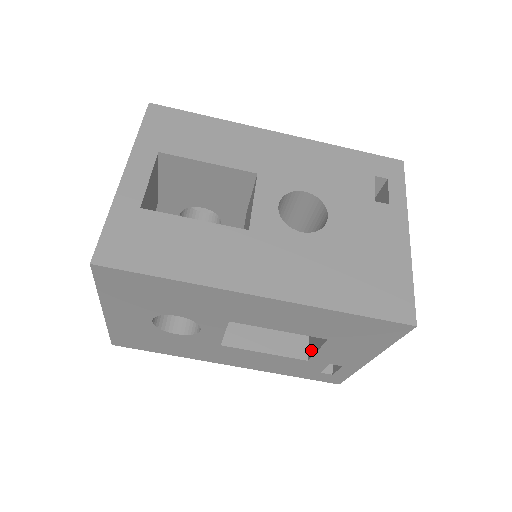
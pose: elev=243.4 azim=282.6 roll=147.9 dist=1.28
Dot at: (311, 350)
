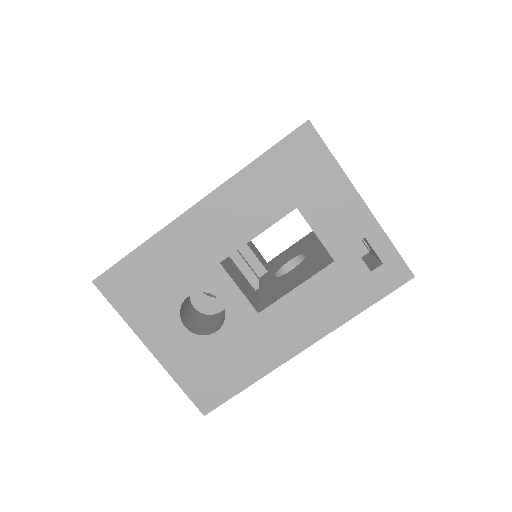
Dot at: occluded
